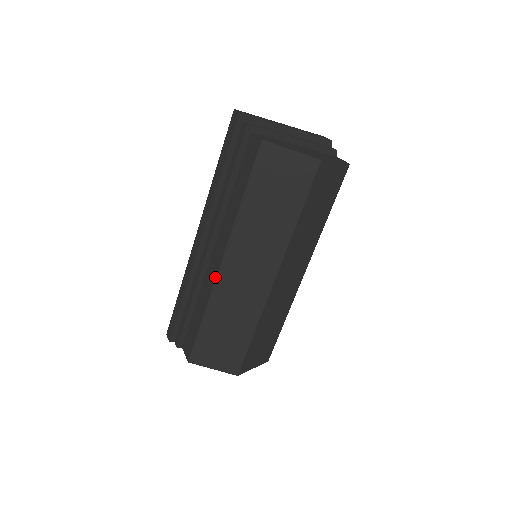
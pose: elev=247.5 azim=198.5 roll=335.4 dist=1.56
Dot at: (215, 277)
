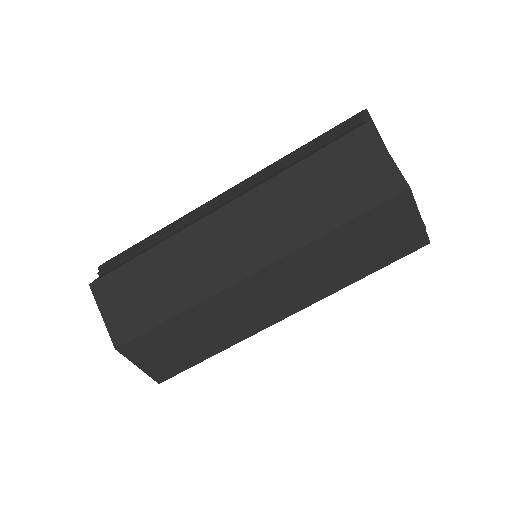
Dot at: (201, 218)
